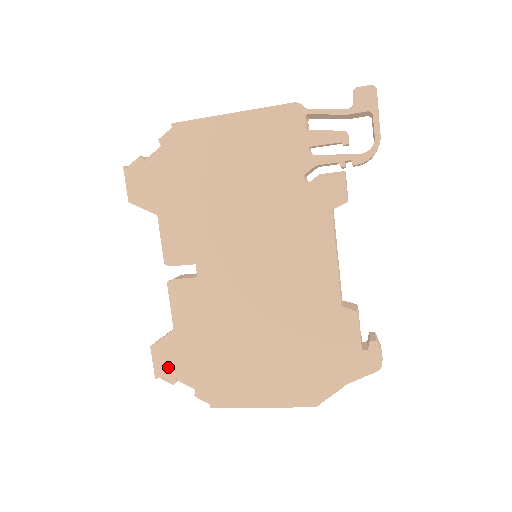
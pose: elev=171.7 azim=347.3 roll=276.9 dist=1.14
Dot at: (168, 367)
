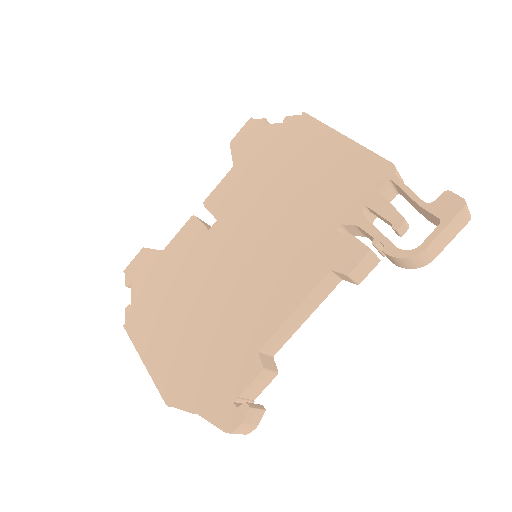
Dot at: (136, 271)
